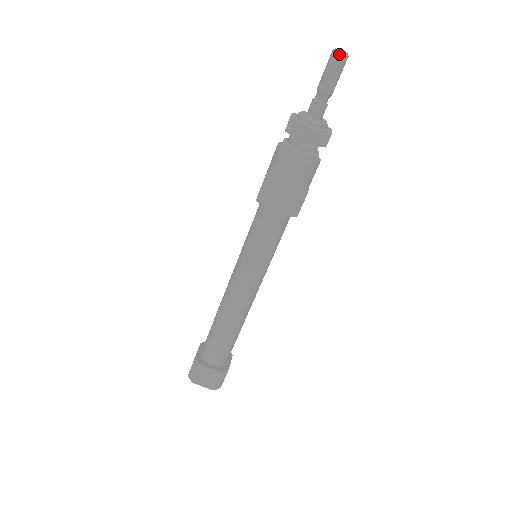
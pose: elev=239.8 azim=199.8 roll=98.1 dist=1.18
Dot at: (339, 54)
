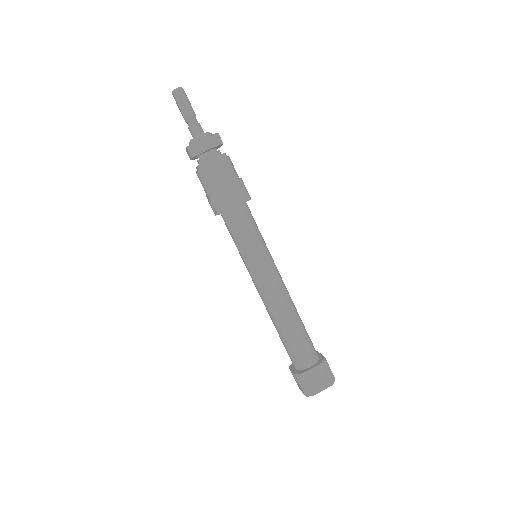
Dot at: (177, 90)
